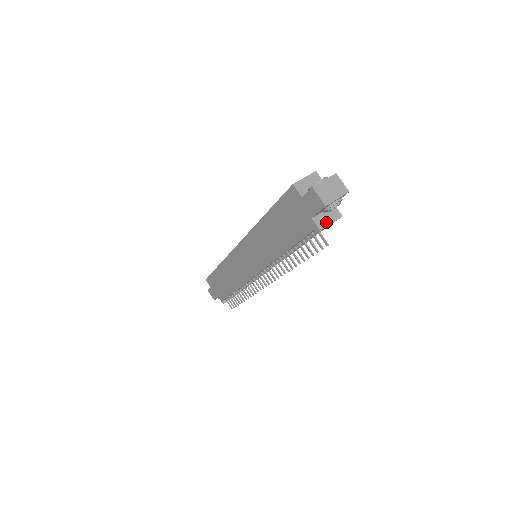
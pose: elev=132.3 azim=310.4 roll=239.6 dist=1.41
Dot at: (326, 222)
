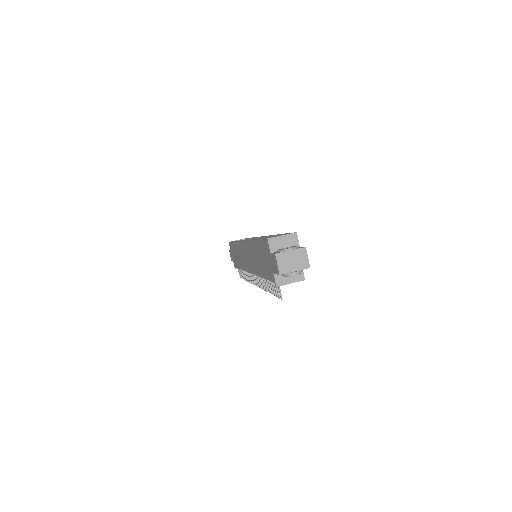
Dot at: (286, 281)
